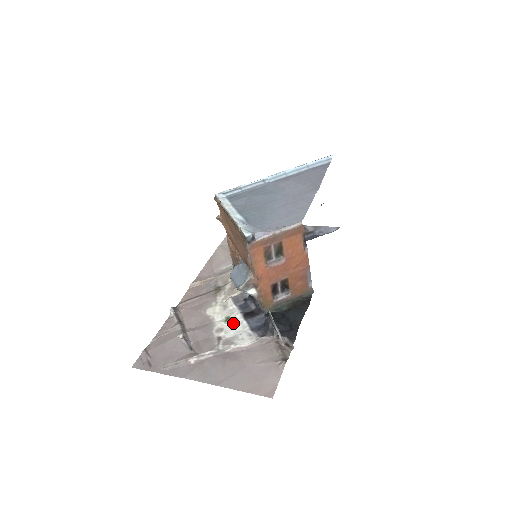
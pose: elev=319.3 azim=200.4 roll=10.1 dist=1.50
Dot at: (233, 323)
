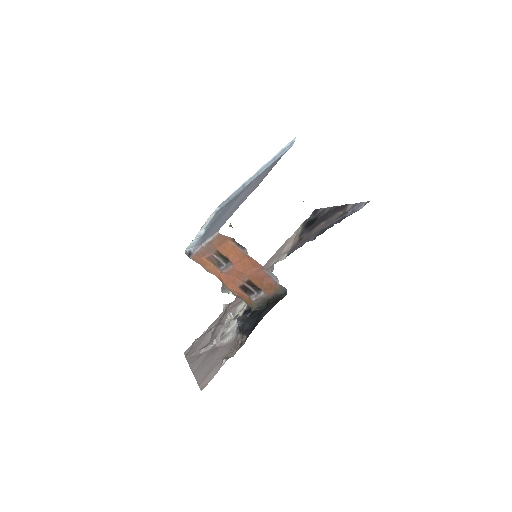
Dot at: (235, 320)
